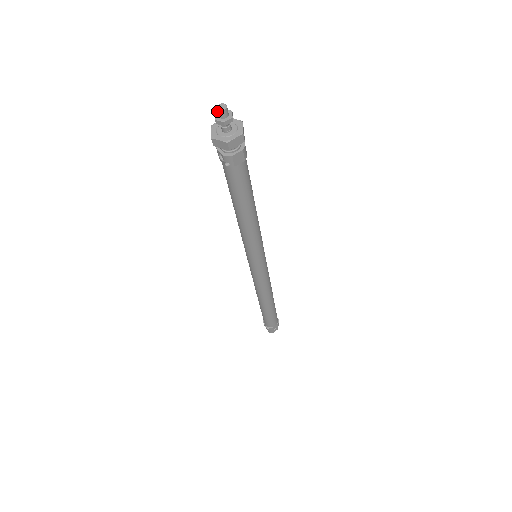
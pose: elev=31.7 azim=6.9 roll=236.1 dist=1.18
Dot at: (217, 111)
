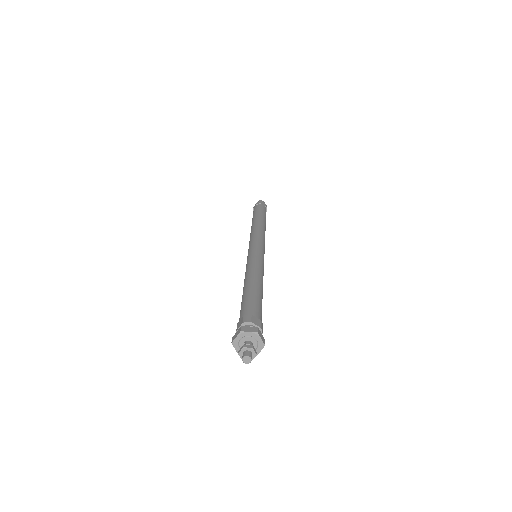
Dot at: (243, 361)
